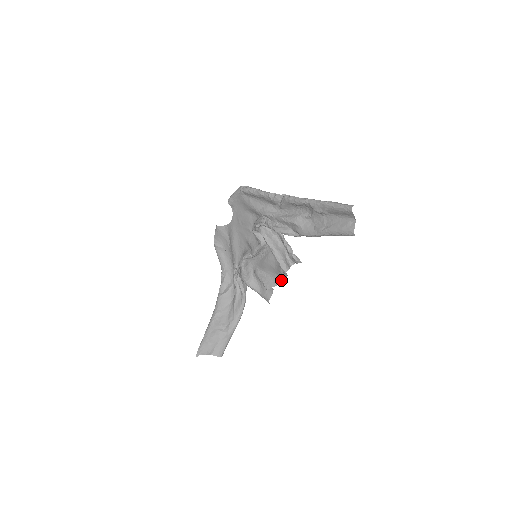
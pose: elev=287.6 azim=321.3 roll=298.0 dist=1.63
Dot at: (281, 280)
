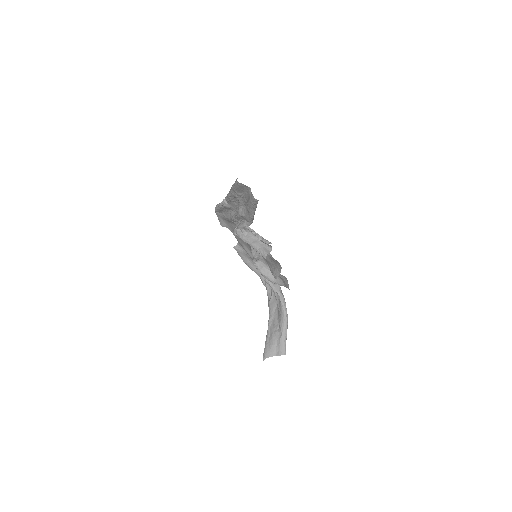
Dot at: (280, 266)
